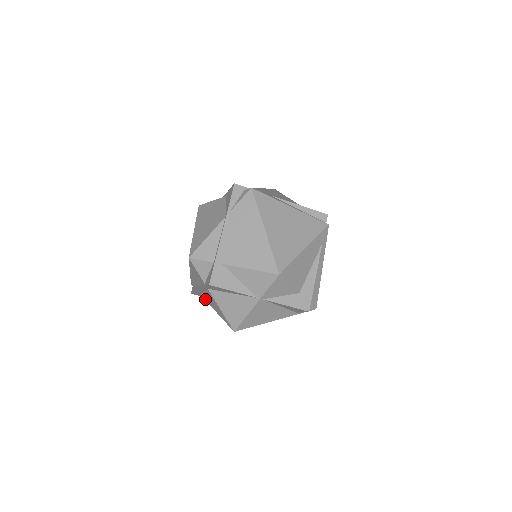
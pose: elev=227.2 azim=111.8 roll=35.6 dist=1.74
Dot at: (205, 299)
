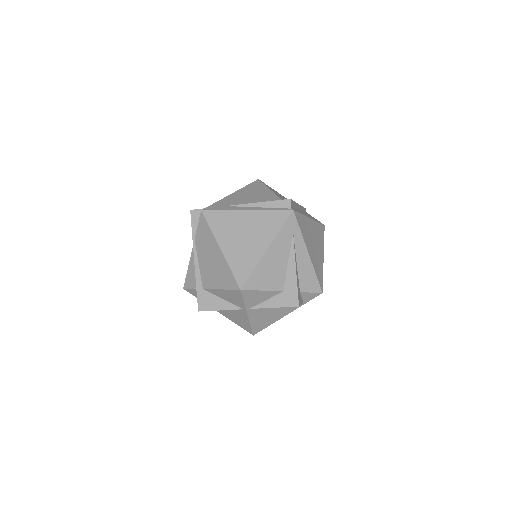
Dot at: occluded
